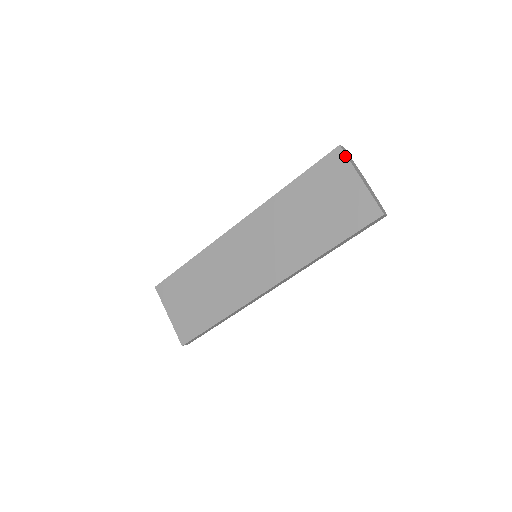
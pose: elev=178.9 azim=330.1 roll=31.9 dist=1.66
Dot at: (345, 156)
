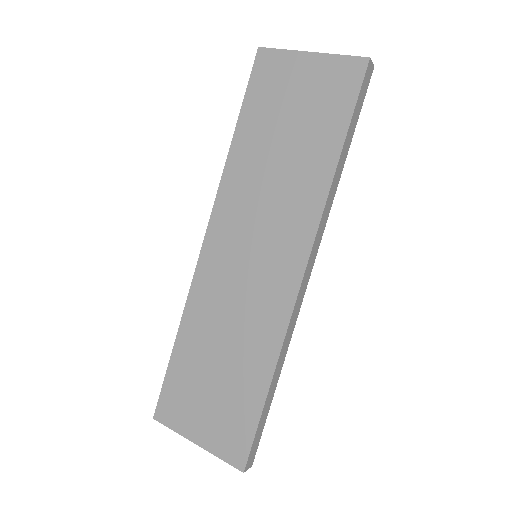
Dot at: (273, 50)
